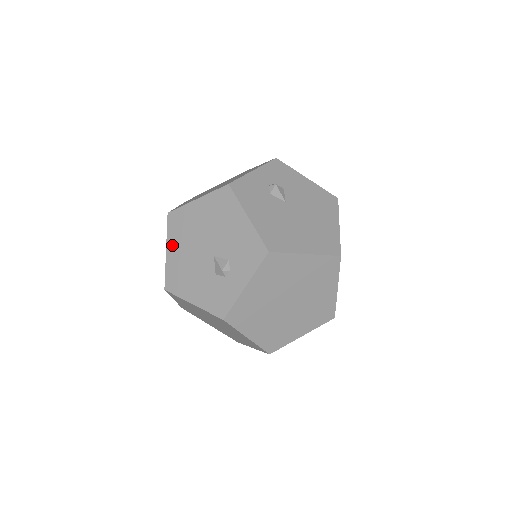
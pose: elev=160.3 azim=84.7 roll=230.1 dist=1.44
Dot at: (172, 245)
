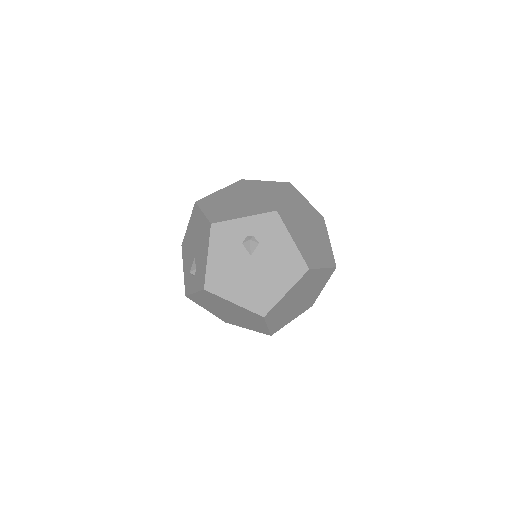
Dot at: (190, 225)
